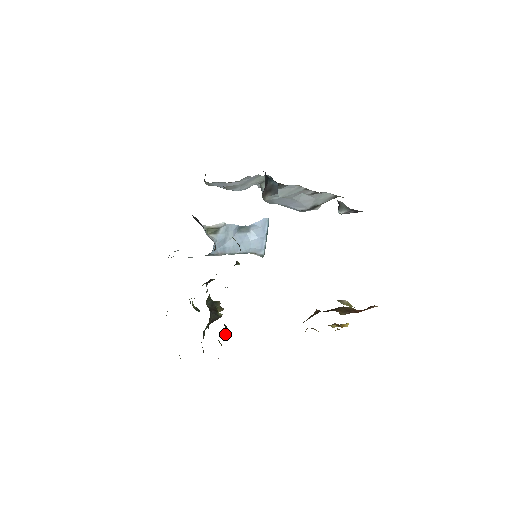
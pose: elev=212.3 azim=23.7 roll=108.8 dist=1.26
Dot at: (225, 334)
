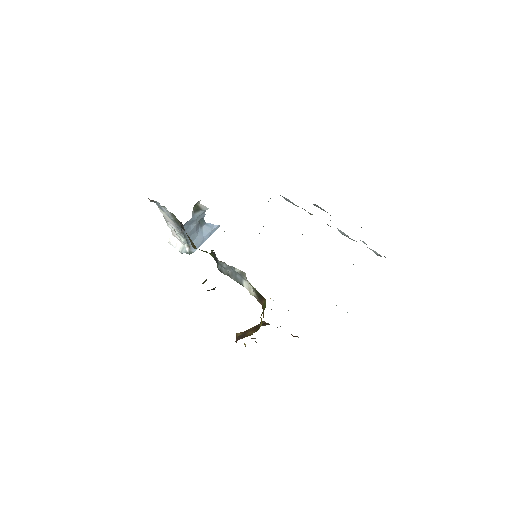
Dot at: occluded
